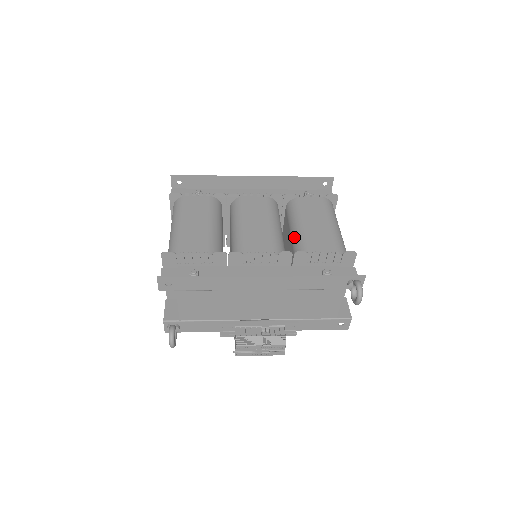
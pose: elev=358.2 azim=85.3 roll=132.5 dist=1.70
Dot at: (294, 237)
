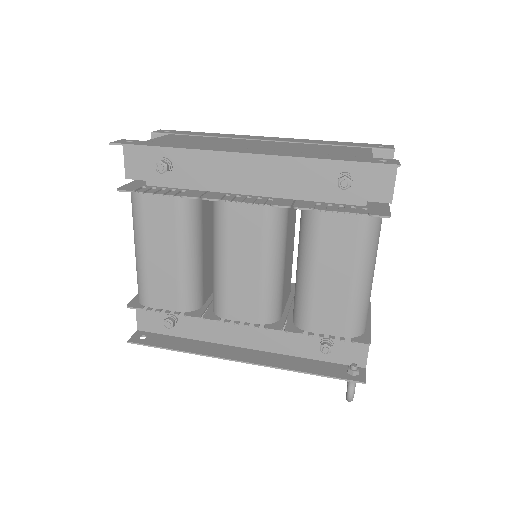
Dot at: (296, 284)
